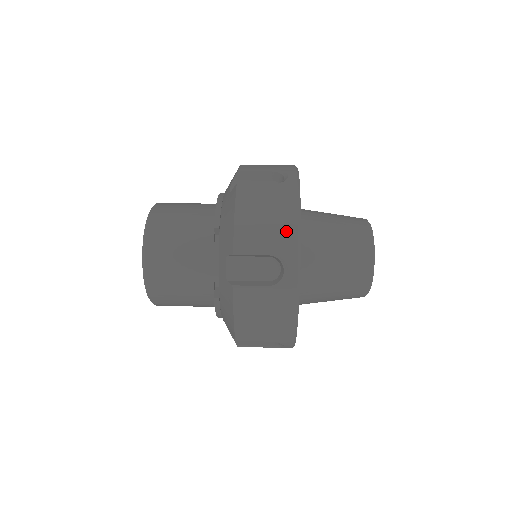
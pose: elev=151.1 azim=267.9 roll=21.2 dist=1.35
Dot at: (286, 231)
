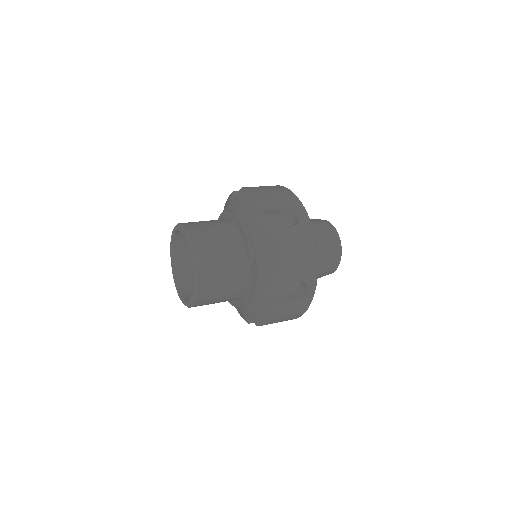
Dot at: (310, 265)
